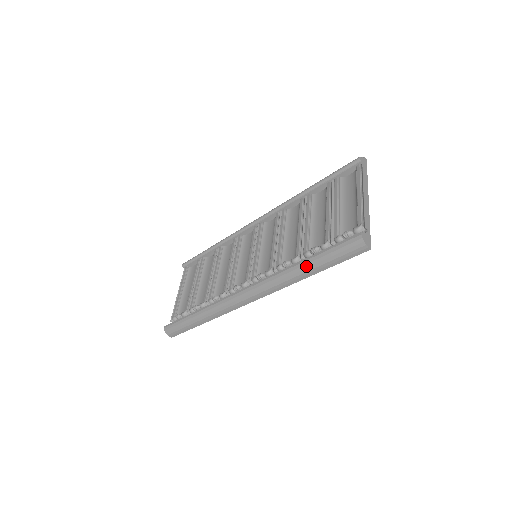
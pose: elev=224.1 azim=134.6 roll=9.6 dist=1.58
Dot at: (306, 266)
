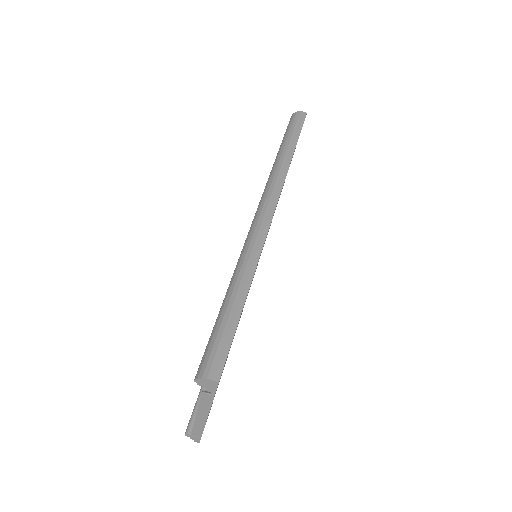
Dot at: (282, 148)
